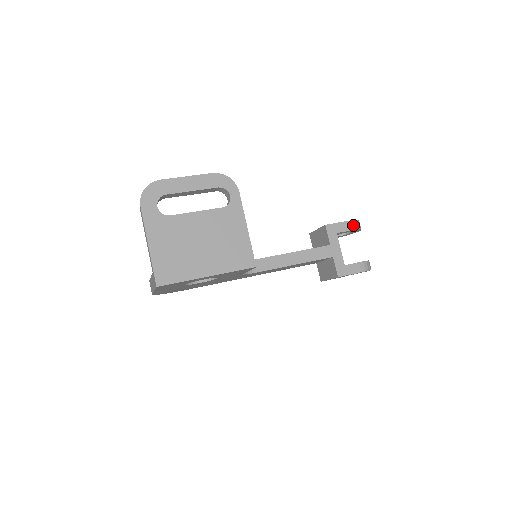
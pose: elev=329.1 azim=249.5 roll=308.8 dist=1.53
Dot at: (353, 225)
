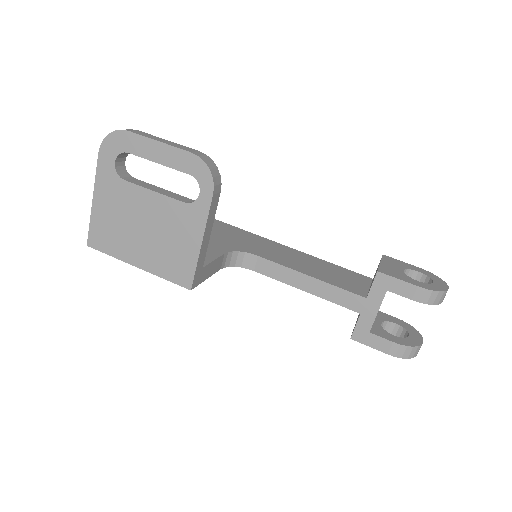
Dot at: (421, 295)
